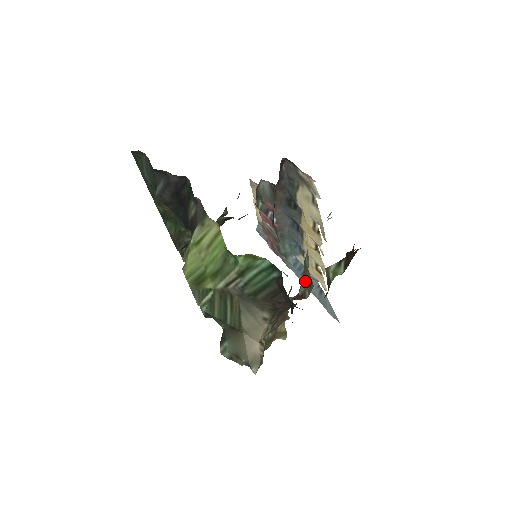
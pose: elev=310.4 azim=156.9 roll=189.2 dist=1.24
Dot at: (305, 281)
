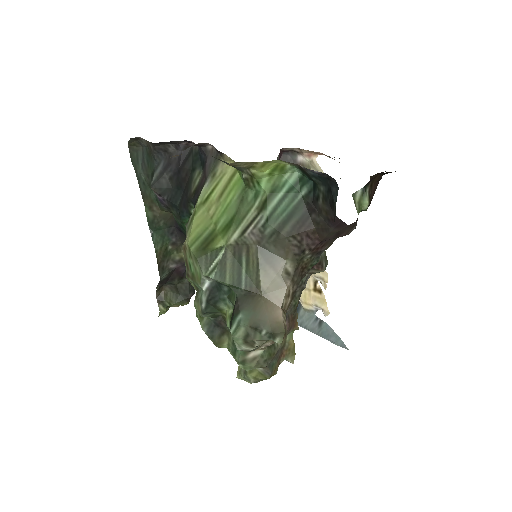
Dot at: occluded
